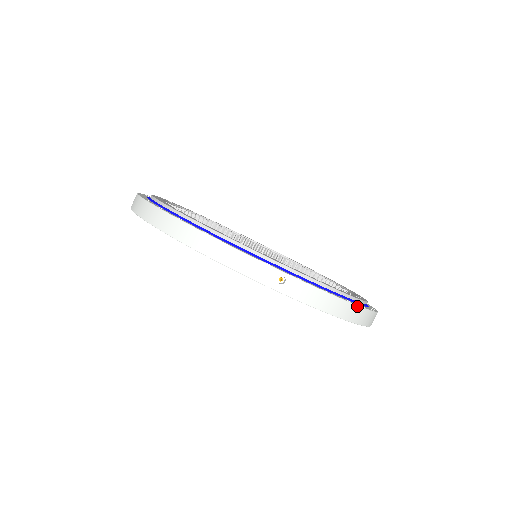
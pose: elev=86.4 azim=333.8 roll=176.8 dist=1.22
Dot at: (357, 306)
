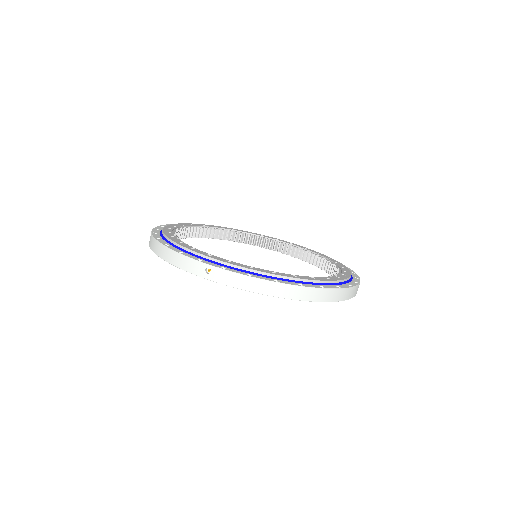
Dot at: (284, 284)
